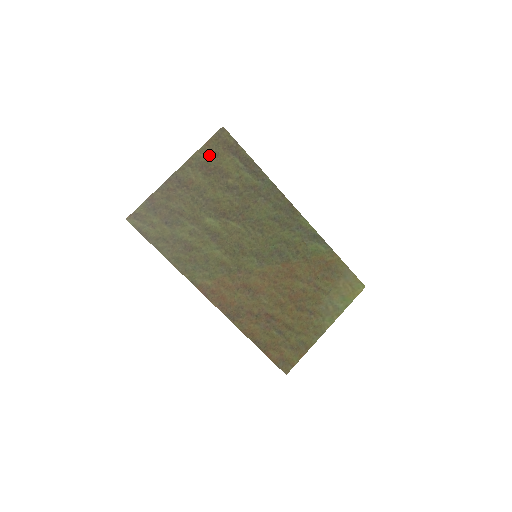
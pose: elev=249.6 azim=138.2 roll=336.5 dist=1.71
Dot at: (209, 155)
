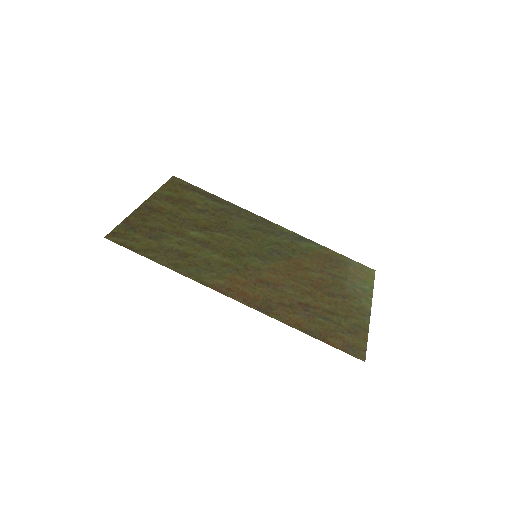
Dot at: (170, 192)
